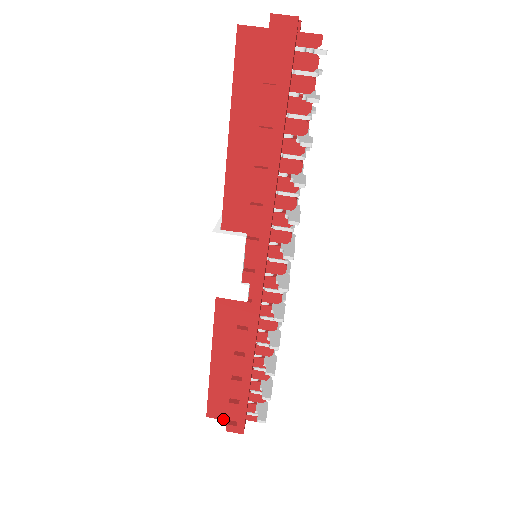
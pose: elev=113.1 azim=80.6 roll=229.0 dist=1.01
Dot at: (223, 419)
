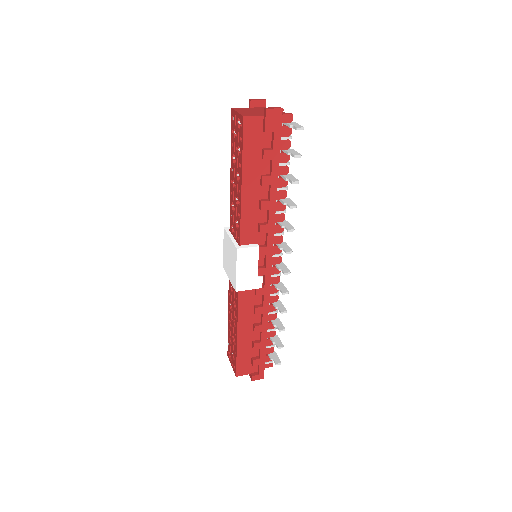
Dot at: occluded
